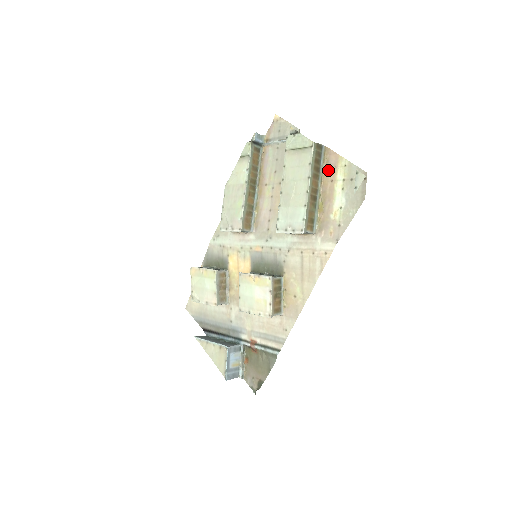
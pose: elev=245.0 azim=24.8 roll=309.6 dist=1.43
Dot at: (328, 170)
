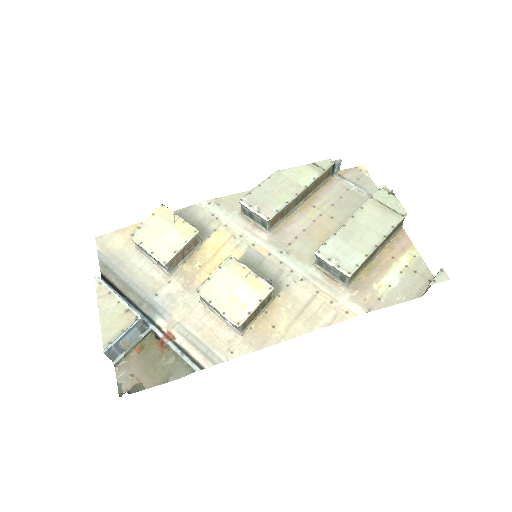
Dot at: (394, 246)
